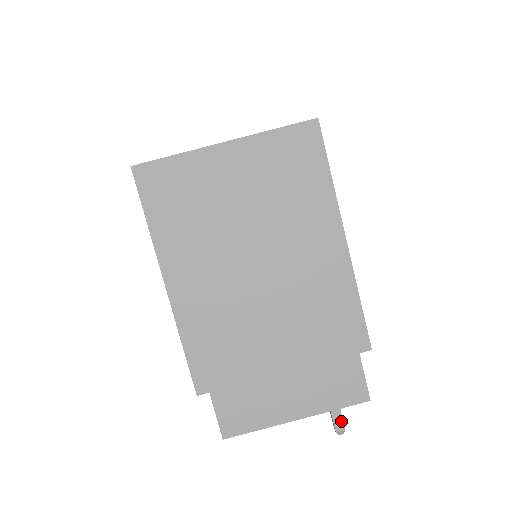
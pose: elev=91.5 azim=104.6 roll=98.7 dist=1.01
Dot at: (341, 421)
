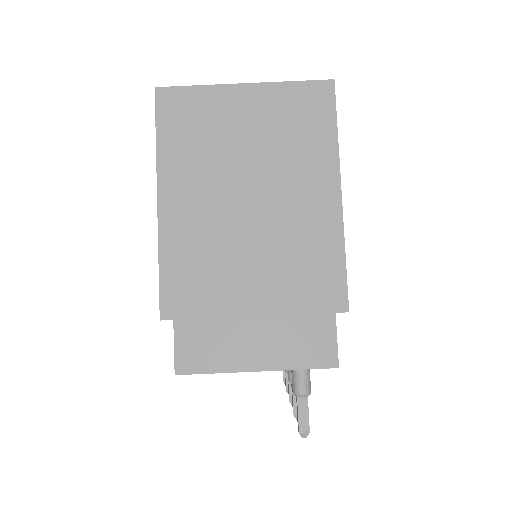
Dot at: (307, 421)
